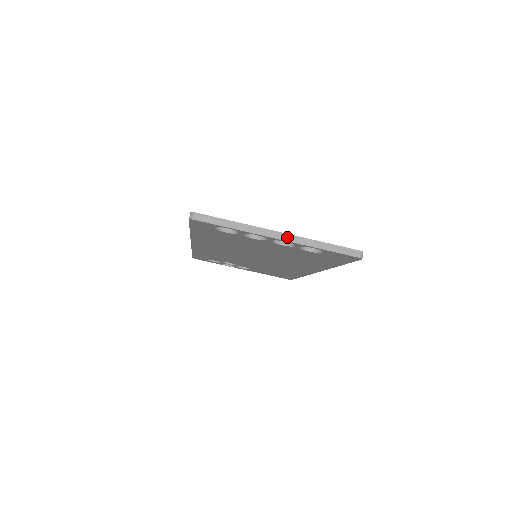
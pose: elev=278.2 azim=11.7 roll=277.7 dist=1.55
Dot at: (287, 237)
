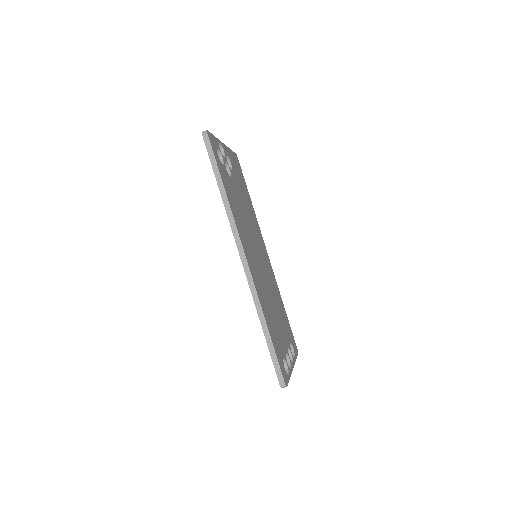
Dot at: occluded
